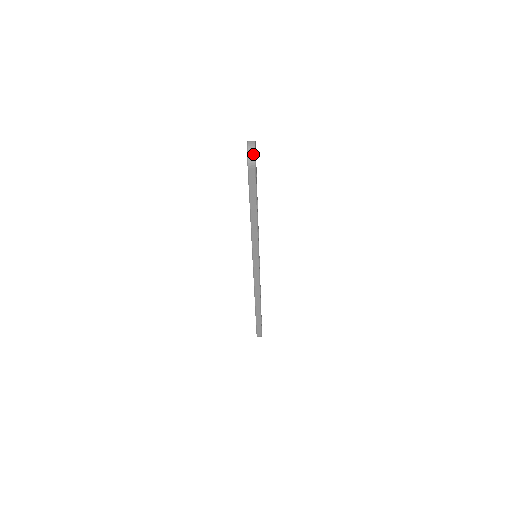
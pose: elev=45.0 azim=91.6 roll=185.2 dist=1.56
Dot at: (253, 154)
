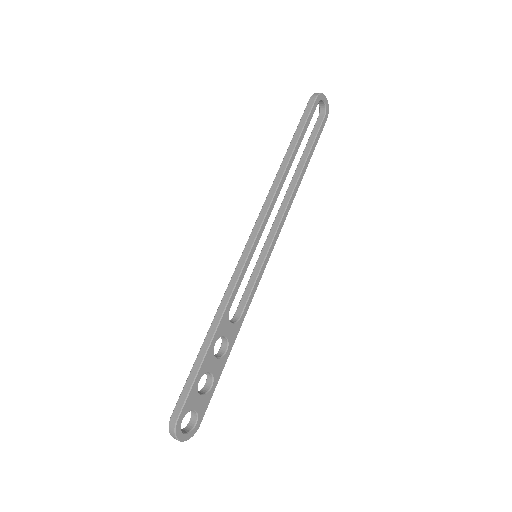
Dot at: (189, 438)
